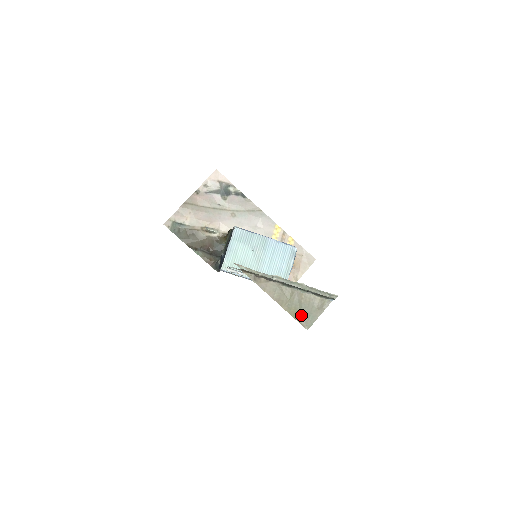
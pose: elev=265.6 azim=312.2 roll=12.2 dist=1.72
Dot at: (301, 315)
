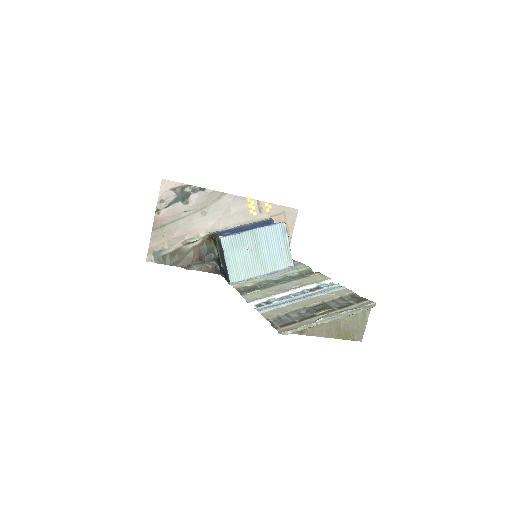
Dot at: (352, 334)
